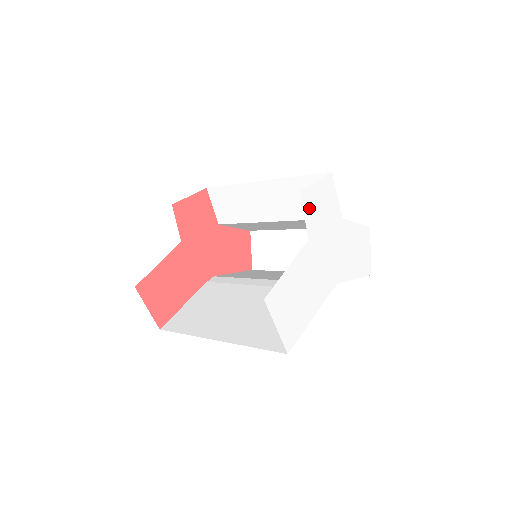
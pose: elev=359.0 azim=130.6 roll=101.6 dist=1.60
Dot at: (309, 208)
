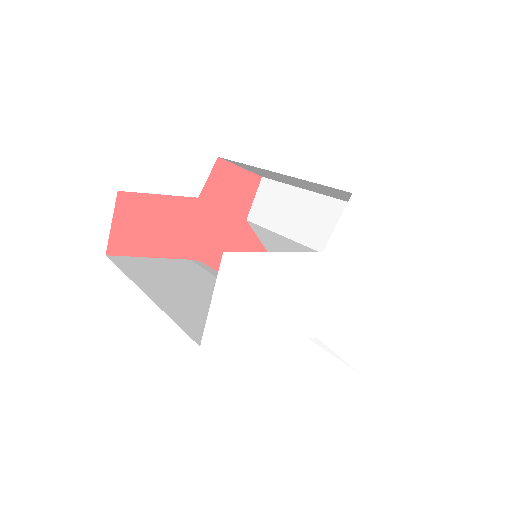
Dot at: (349, 221)
